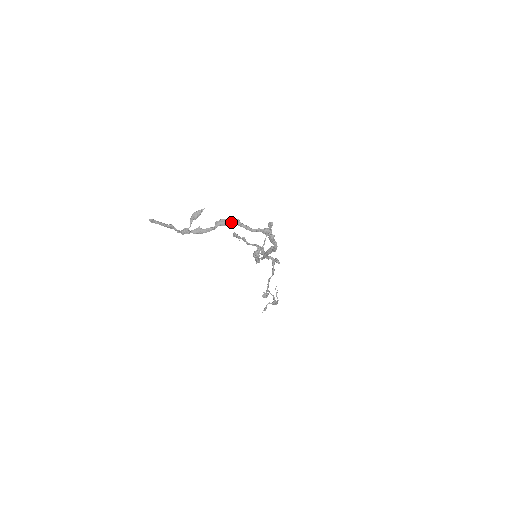
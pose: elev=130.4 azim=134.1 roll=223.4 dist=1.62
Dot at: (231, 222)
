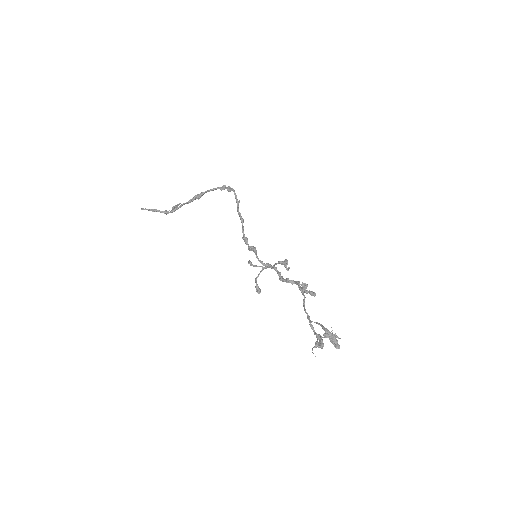
Dot at: (197, 195)
